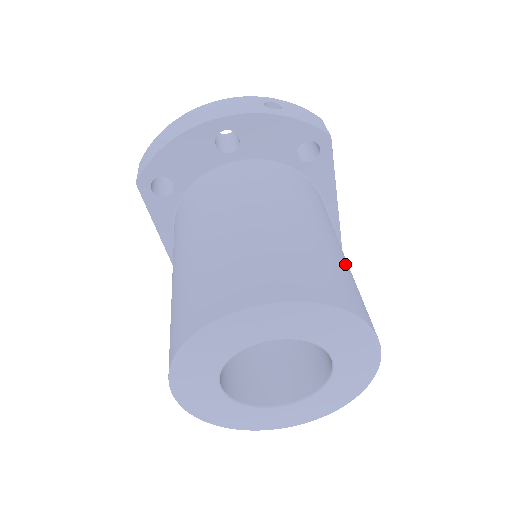
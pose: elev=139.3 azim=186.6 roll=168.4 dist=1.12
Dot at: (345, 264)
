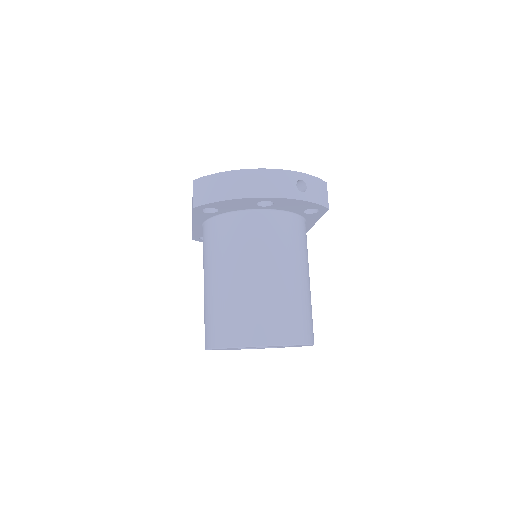
Dot at: (310, 298)
